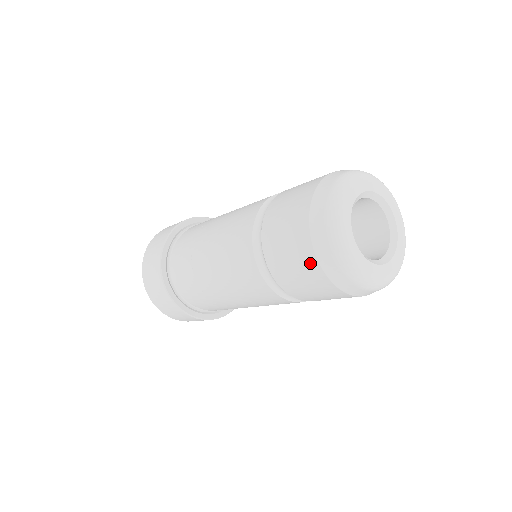
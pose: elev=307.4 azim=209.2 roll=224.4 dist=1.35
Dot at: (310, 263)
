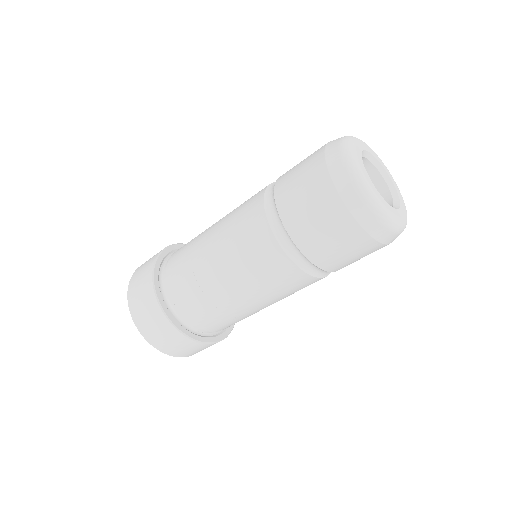
Dot at: (367, 245)
